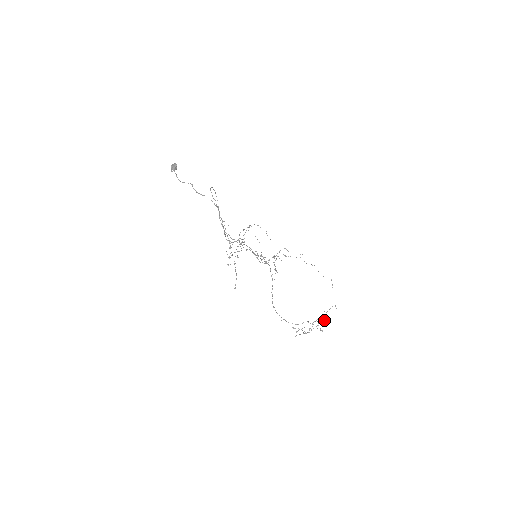
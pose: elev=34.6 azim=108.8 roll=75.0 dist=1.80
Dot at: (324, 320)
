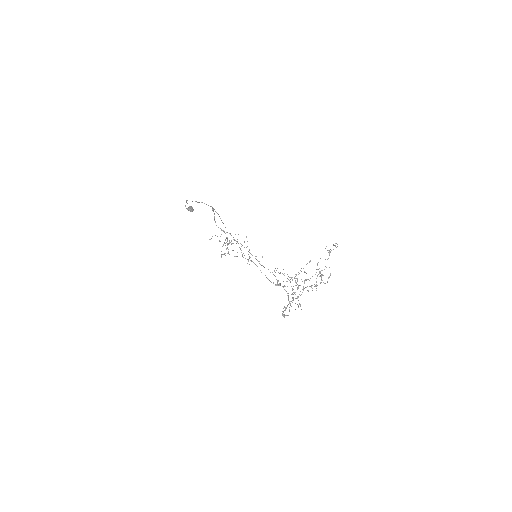
Dot at: occluded
